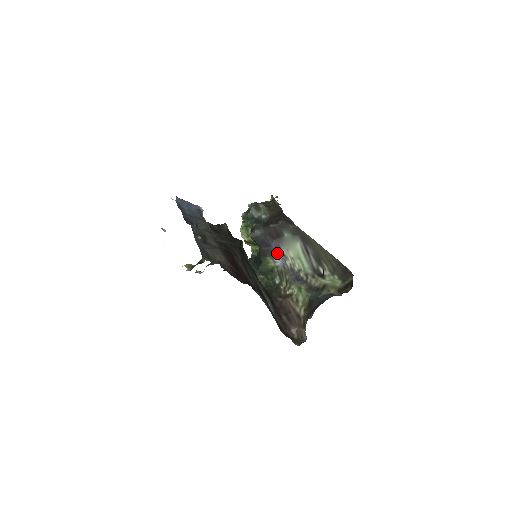
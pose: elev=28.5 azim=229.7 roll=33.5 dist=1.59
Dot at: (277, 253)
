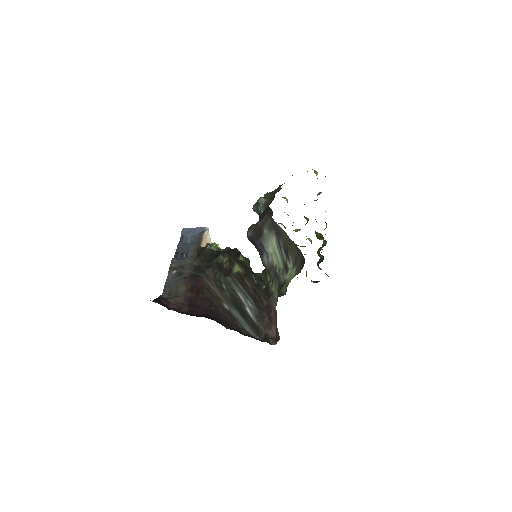
Dot at: (262, 252)
